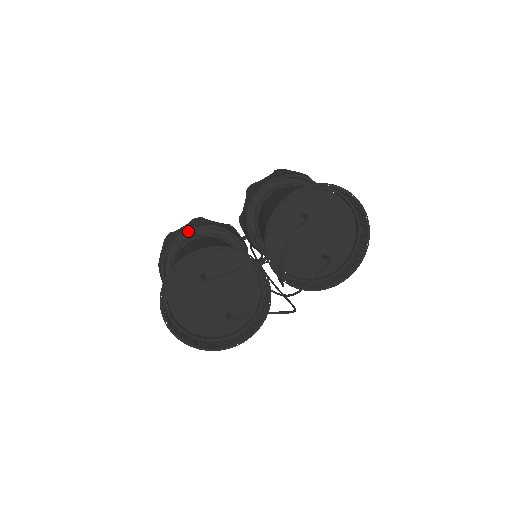
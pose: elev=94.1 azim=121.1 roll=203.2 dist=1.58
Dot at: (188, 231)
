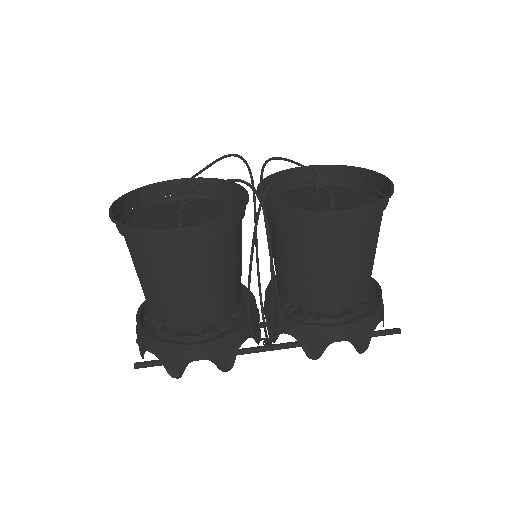
Dot at: occluded
